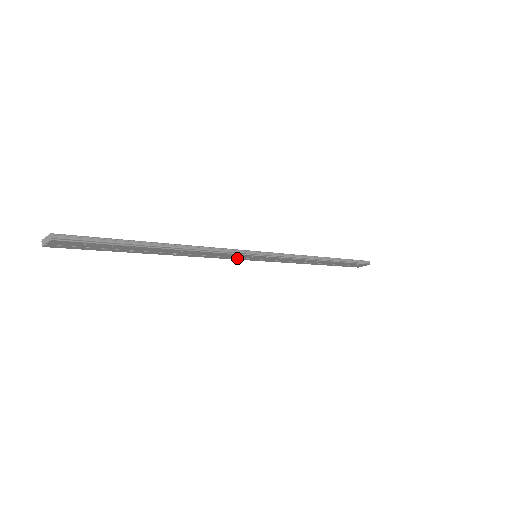
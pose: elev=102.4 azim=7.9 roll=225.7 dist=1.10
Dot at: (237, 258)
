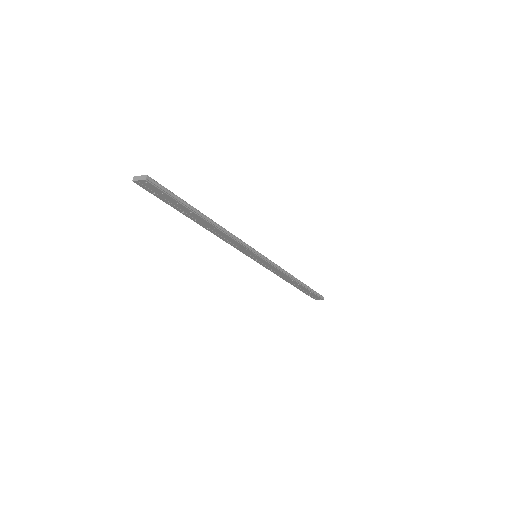
Dot at: (243, 251)
